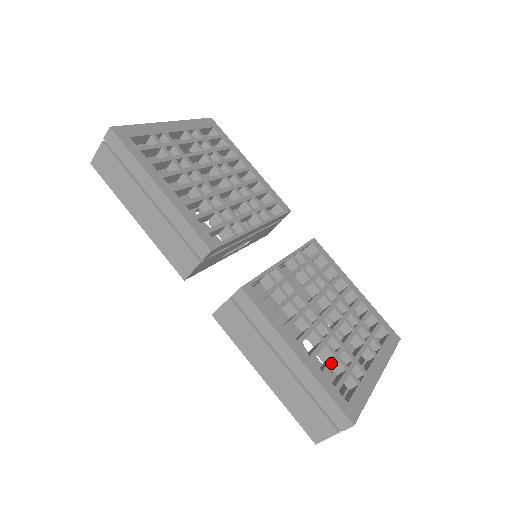
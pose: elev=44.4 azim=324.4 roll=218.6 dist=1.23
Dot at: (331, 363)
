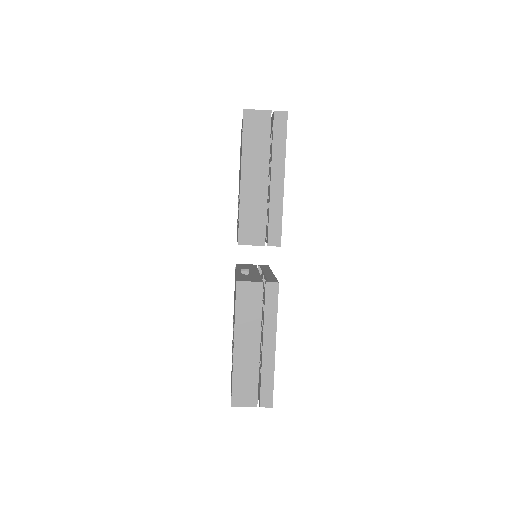
Dot at: occluded
